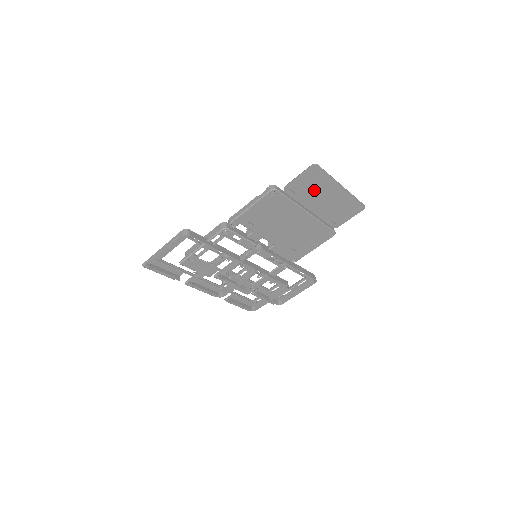
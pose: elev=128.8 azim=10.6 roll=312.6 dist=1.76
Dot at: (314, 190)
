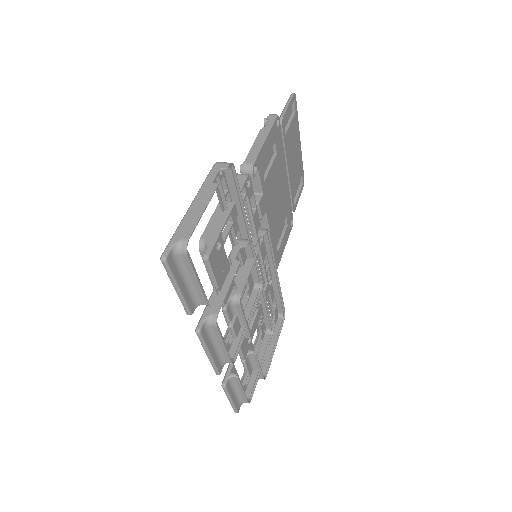
Dot at: (291, 135)
